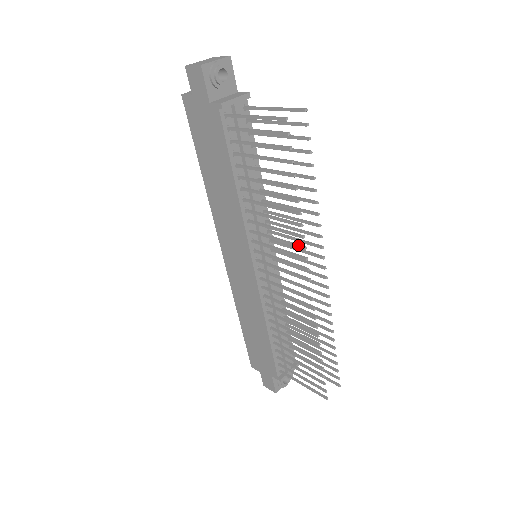
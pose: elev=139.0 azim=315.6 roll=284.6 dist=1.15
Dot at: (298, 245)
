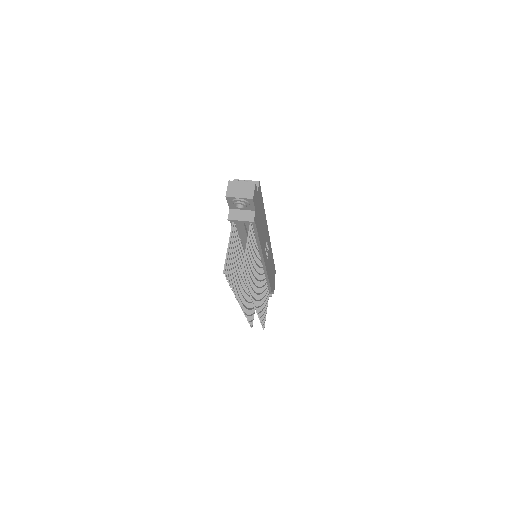
Dot at: (237, 293)
